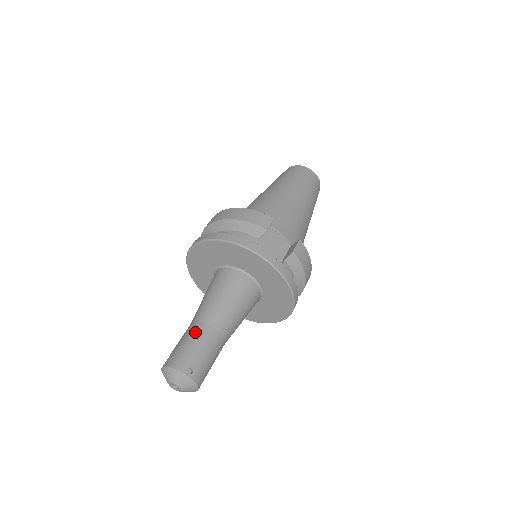
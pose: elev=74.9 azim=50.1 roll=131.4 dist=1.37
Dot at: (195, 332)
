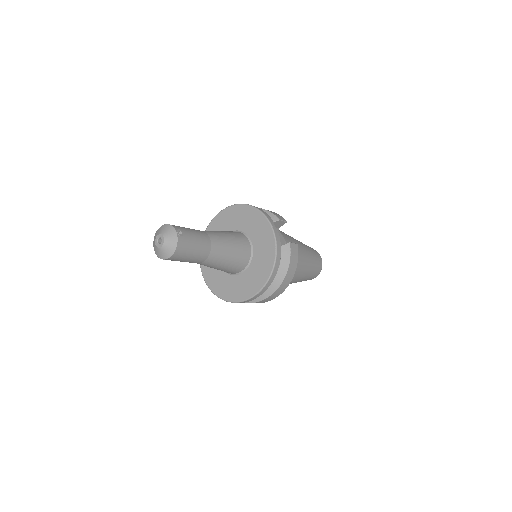
Dot at: occluded
